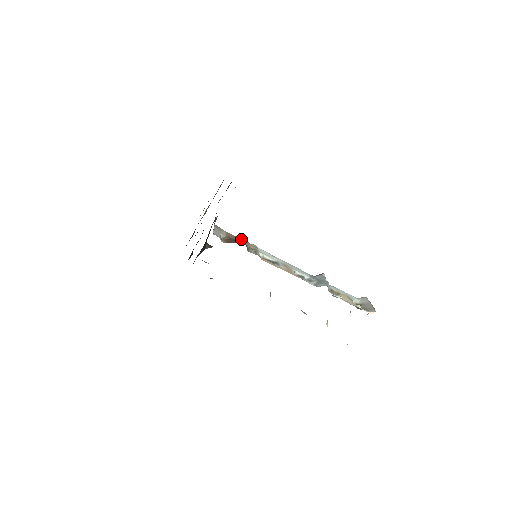
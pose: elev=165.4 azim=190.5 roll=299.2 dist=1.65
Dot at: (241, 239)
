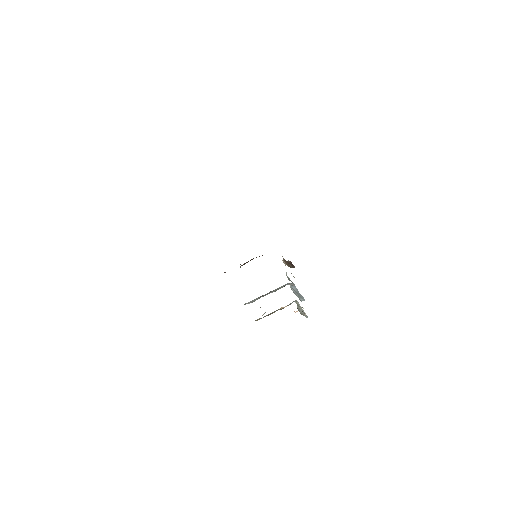
Dot at: (291, 262)
